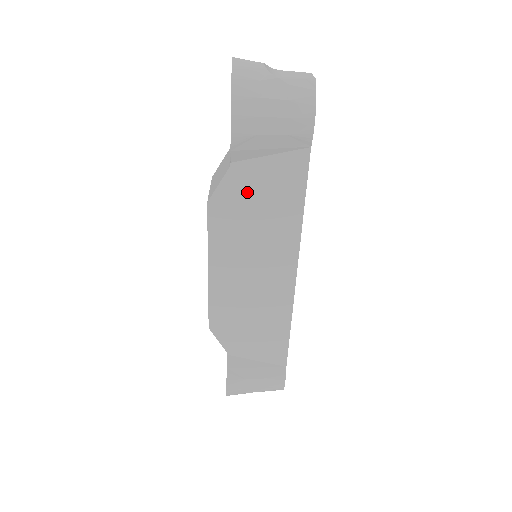
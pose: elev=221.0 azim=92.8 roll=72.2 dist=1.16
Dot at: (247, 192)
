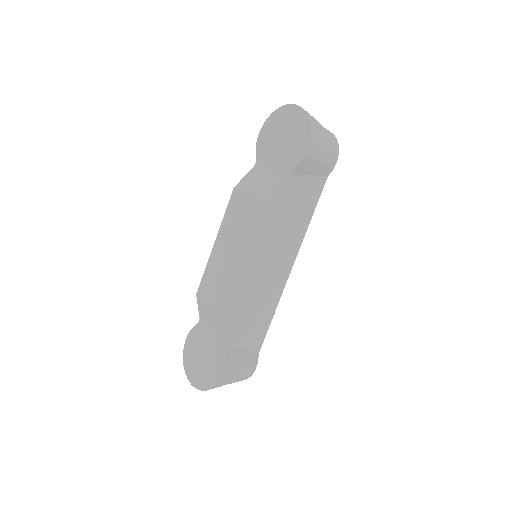
Dot at: (289, 199)
